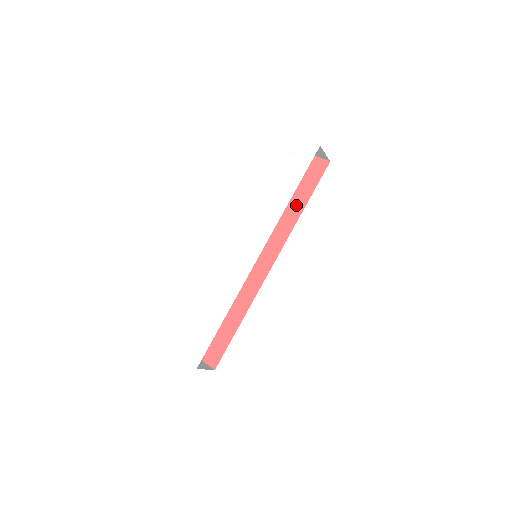
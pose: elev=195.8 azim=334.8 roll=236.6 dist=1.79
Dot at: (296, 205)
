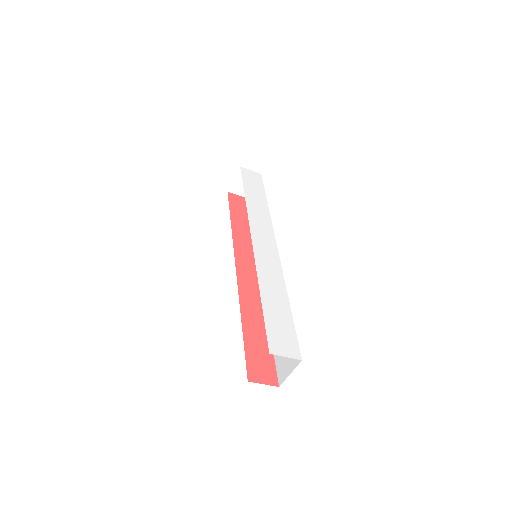
Dot at: (244, 226)
